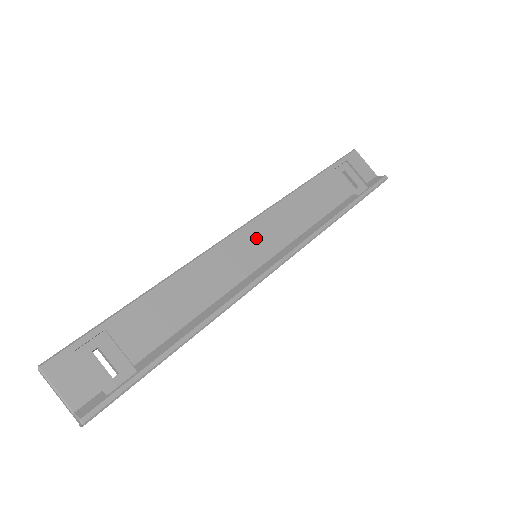
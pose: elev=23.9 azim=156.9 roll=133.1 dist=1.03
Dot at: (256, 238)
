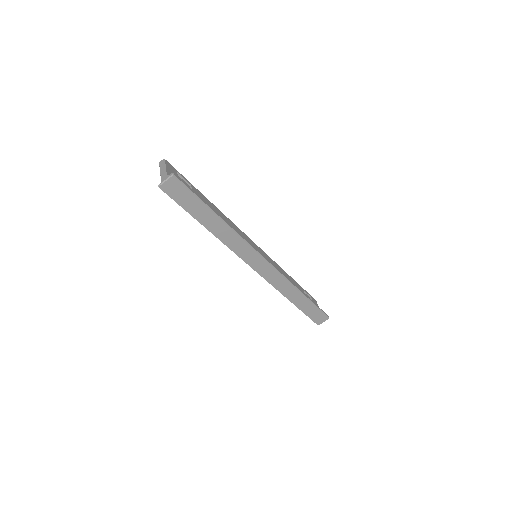
Dot at: (260, 252)
